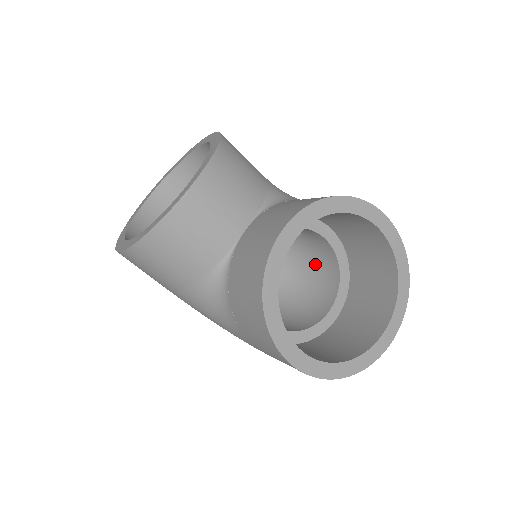
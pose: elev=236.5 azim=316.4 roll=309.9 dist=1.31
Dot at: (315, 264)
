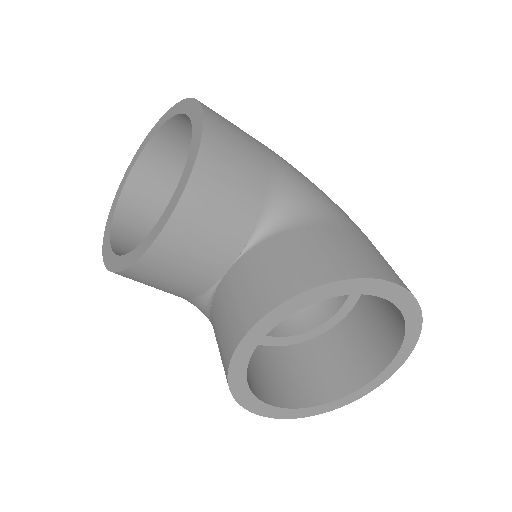
Dot at: occluded
